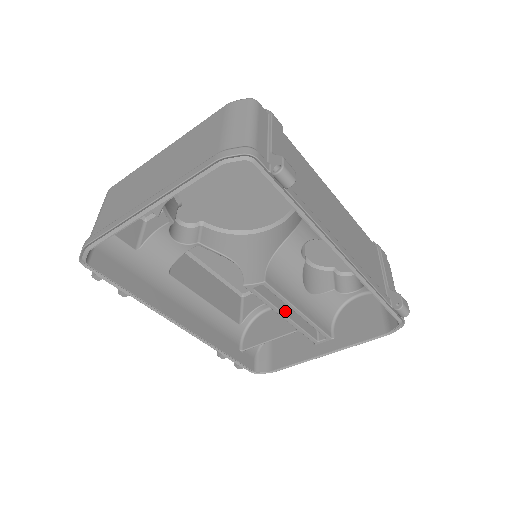
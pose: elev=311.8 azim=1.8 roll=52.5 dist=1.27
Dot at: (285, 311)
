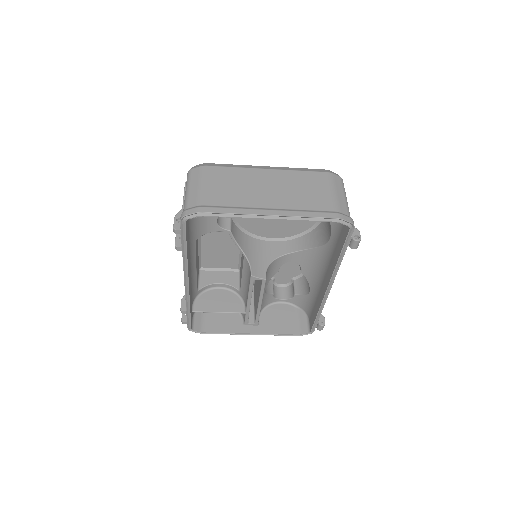
Dot at: occluded
